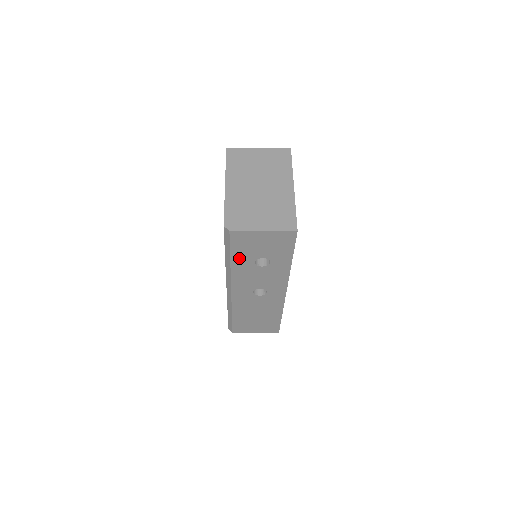
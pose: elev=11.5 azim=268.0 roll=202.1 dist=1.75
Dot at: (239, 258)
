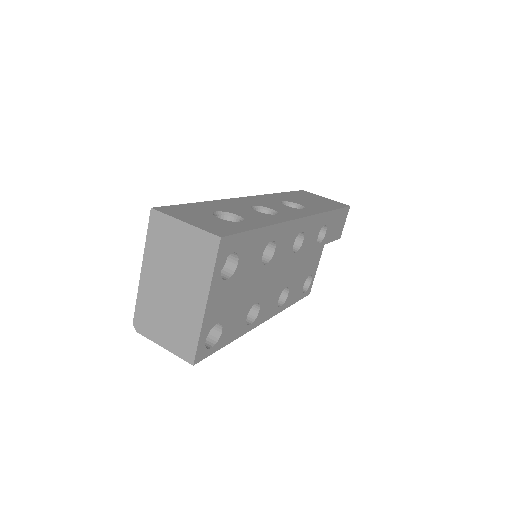
Dot at: occluded
